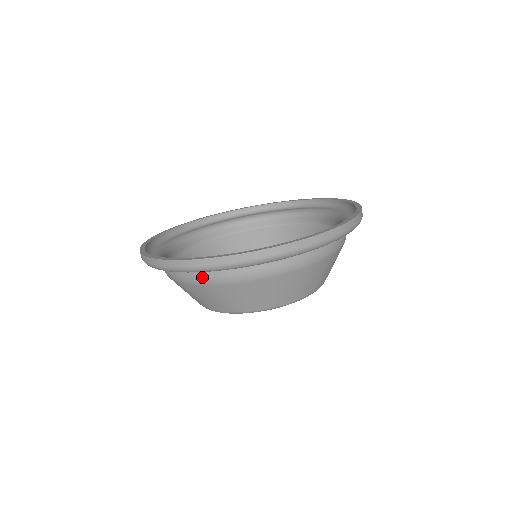
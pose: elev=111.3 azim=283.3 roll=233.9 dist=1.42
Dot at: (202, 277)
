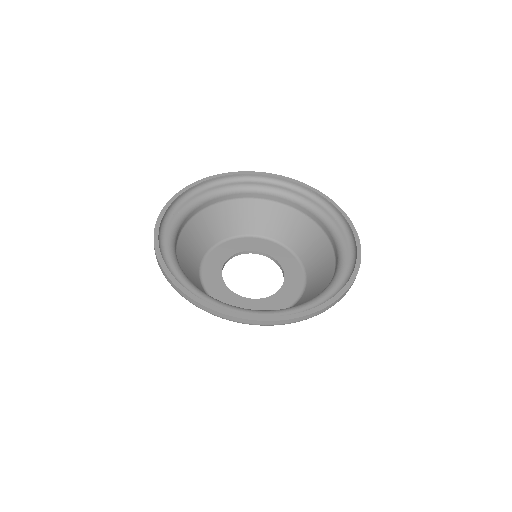
Dot at: occluded
